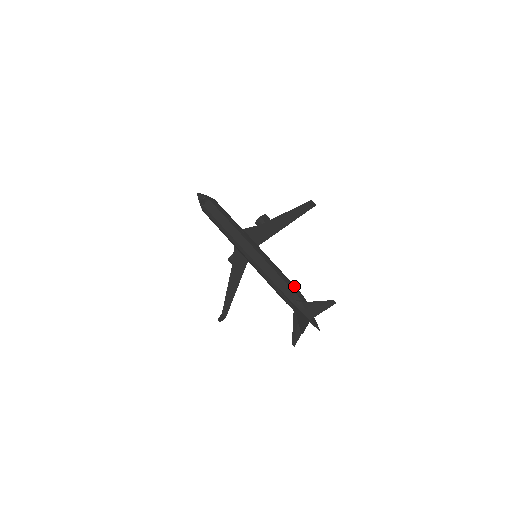
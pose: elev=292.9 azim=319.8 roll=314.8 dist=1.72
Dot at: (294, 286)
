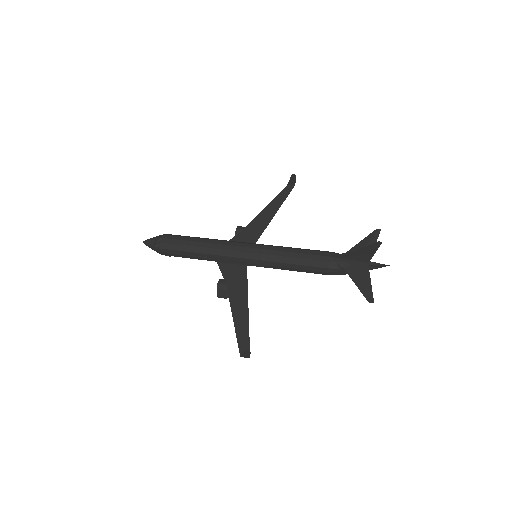
Dot at: occluded
